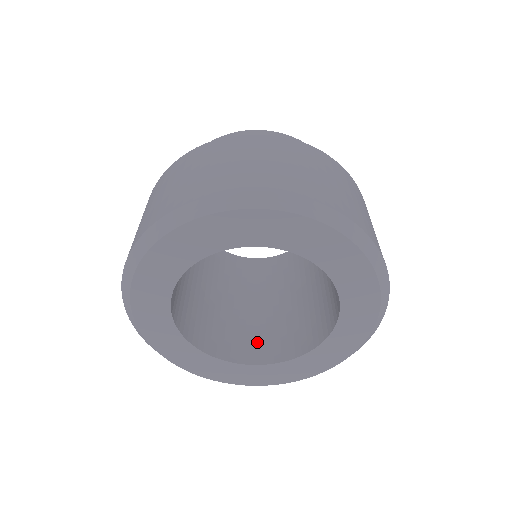
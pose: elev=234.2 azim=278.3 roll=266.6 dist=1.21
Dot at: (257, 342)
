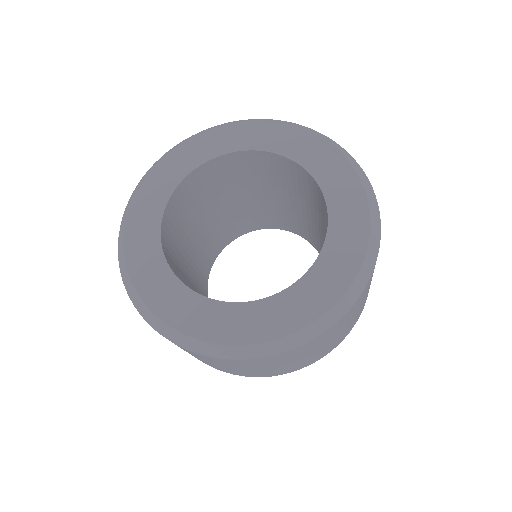
Dot at: occluded
